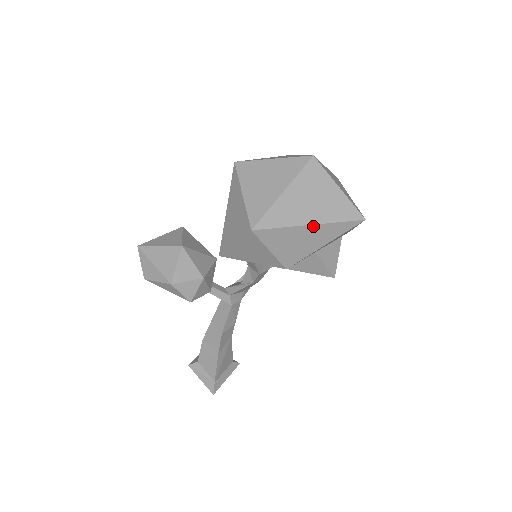
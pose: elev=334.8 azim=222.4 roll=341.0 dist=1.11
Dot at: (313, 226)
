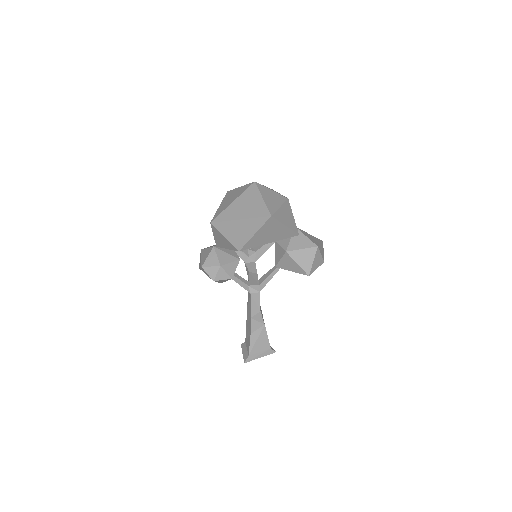
Dot at: (242, 220)
